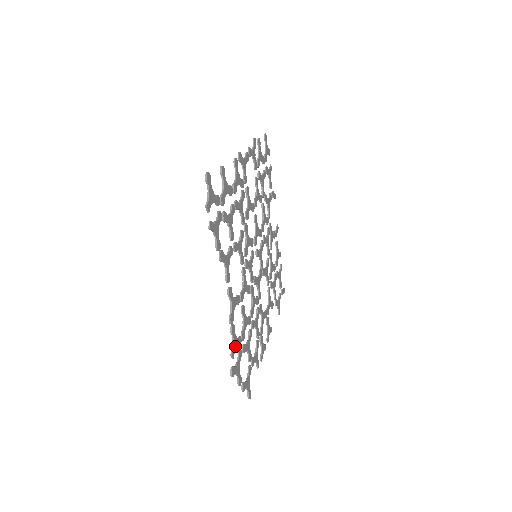
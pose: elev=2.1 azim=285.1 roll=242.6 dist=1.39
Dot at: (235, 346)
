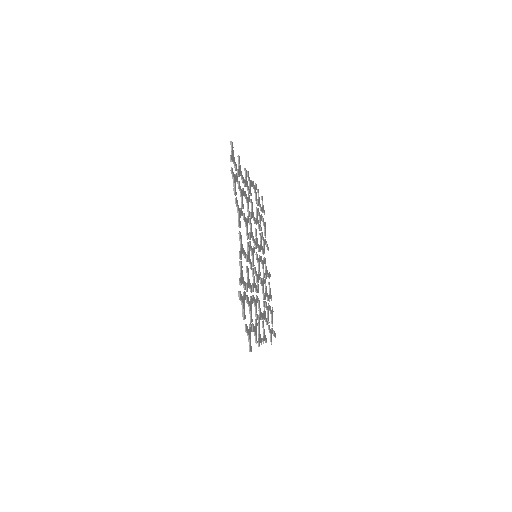
Dot at: (242, 280)
